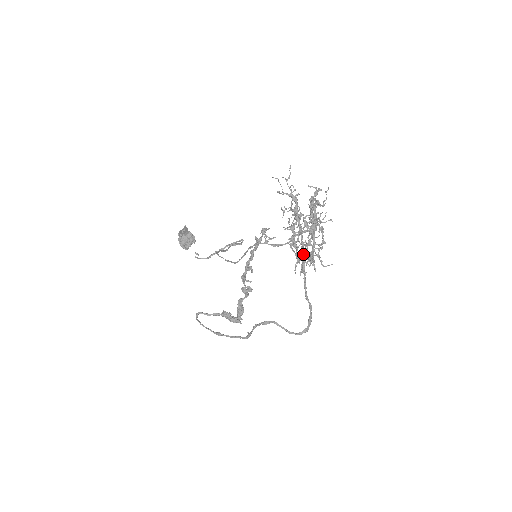
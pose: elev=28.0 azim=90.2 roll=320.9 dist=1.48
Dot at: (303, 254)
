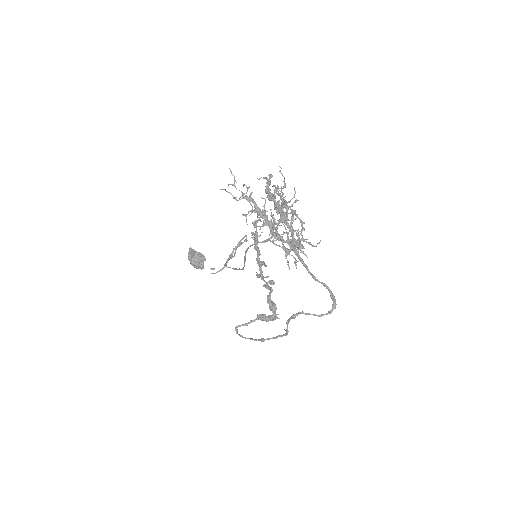
Dot at: occluded
